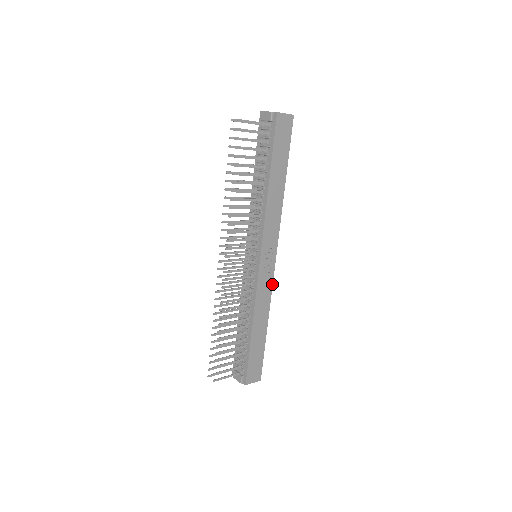
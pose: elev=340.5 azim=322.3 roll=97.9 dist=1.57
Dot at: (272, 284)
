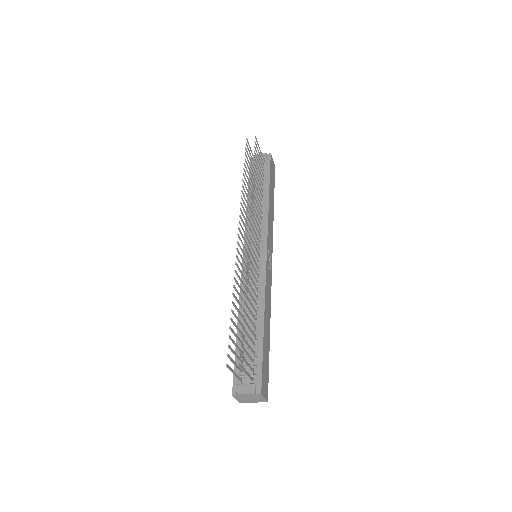
Dot at: occluded
